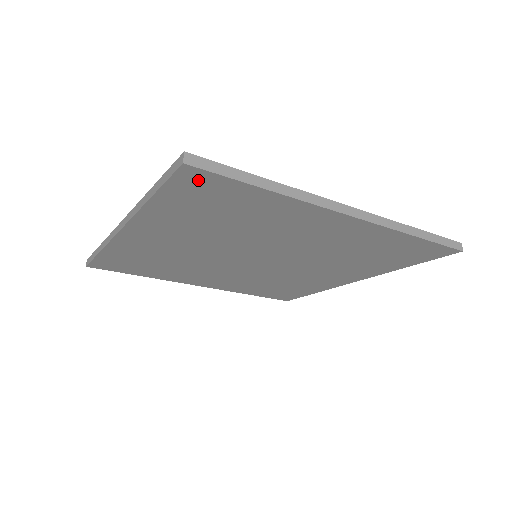
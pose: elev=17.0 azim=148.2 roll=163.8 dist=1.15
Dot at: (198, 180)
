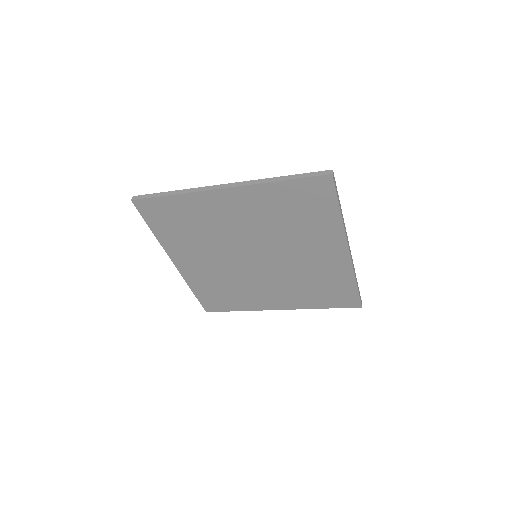
Dot at: (322, 186)
